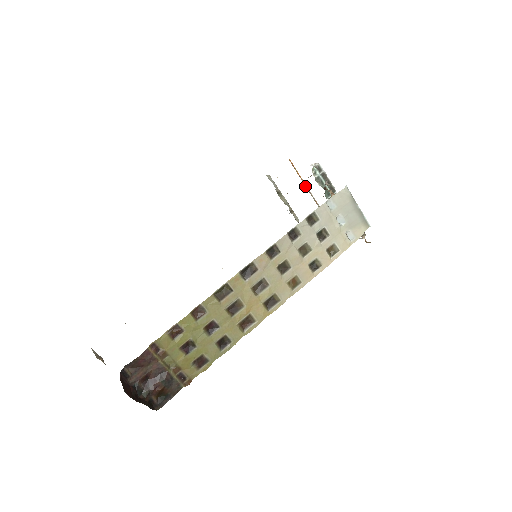
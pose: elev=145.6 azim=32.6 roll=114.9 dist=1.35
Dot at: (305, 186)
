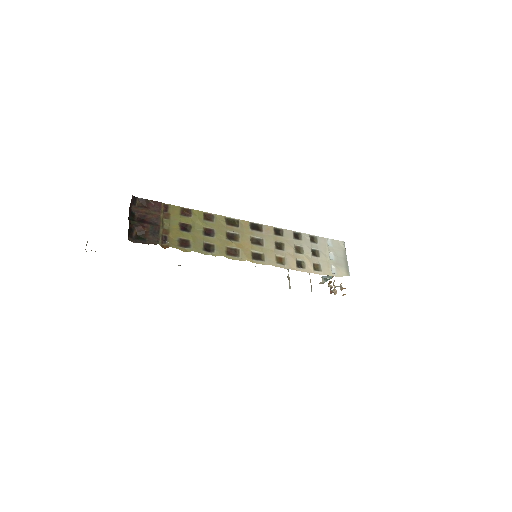
Dot at: occluded
